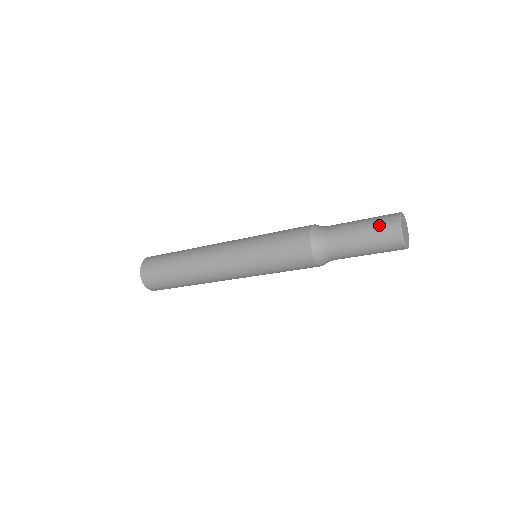
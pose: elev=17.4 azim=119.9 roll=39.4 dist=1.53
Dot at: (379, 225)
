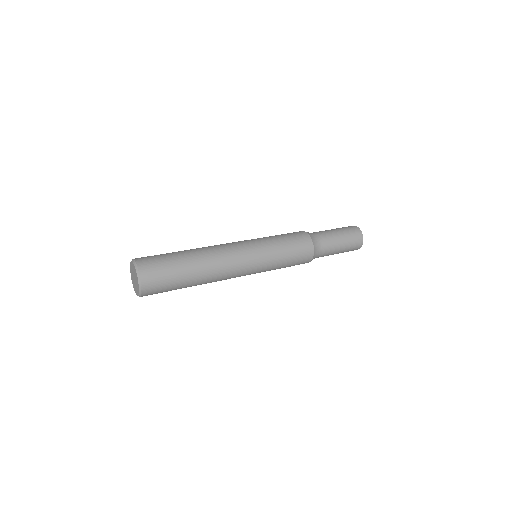
Dot at: (352, 248)
